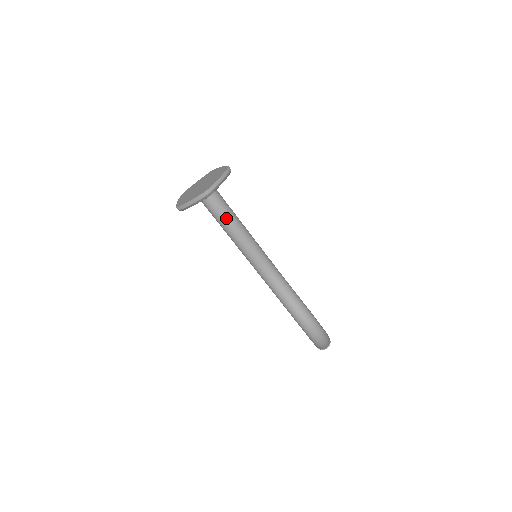
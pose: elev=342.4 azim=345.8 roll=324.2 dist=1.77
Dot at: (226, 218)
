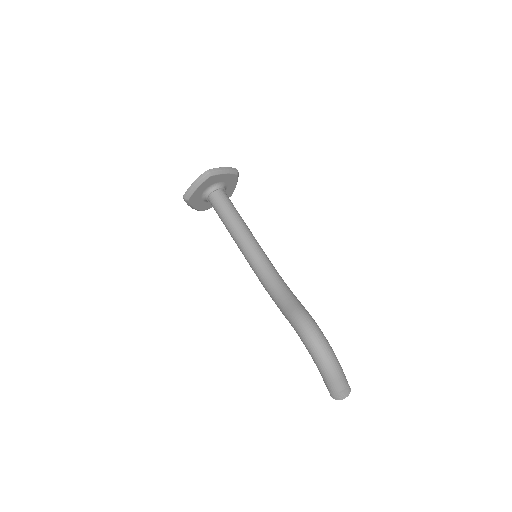
Dot at: (228, 211)
